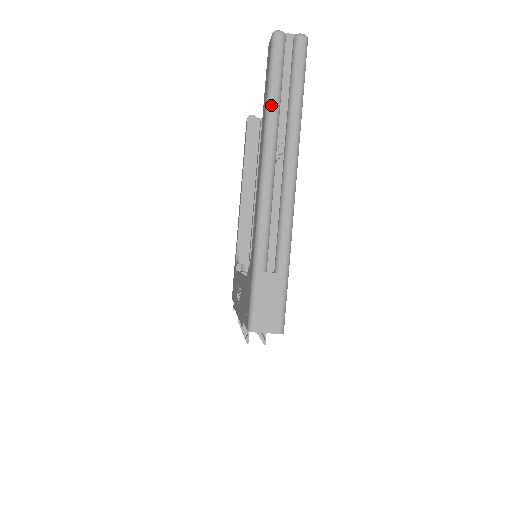
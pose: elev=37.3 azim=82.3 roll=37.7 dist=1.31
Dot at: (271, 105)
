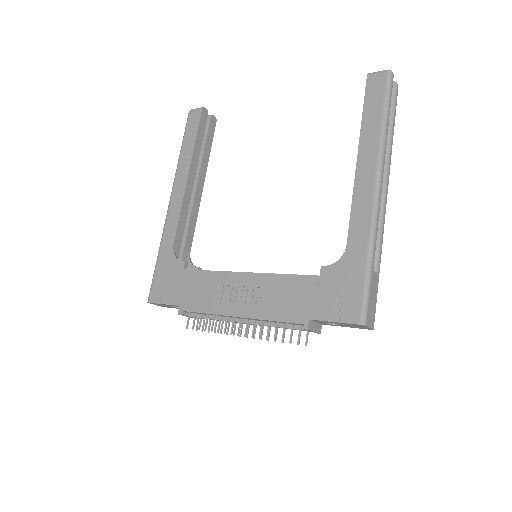
Dot at: (387, 127)
